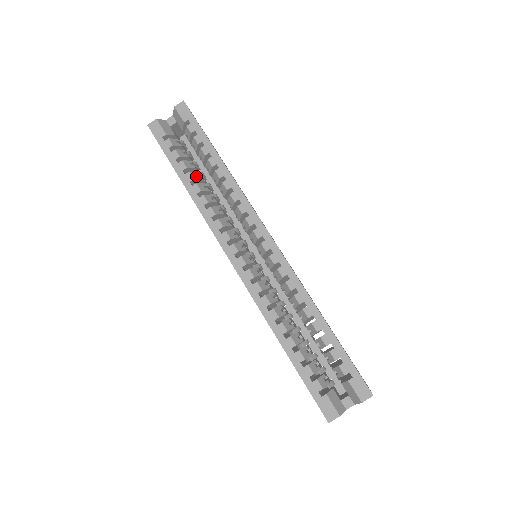
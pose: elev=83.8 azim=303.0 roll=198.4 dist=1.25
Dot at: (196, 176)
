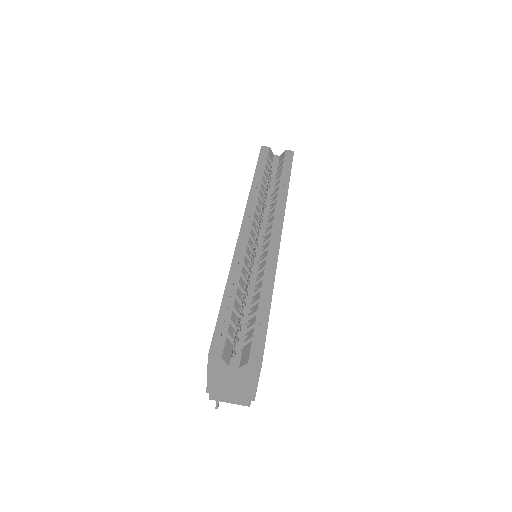
Dot at: (265, 182)
